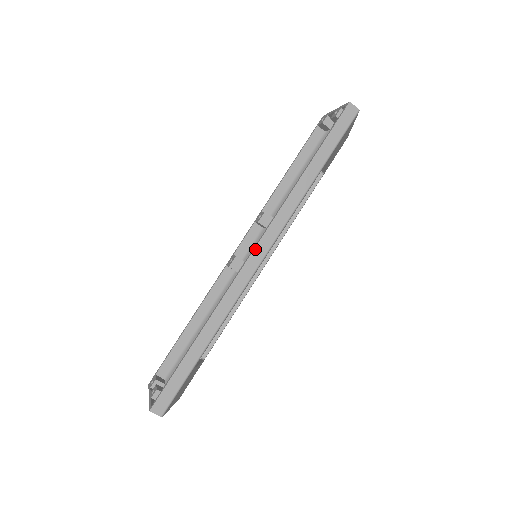
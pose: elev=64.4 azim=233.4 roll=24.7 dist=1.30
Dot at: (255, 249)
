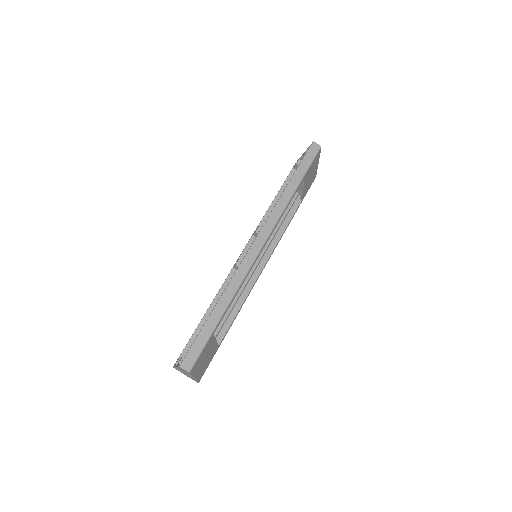
Dot at: (256, 239)
